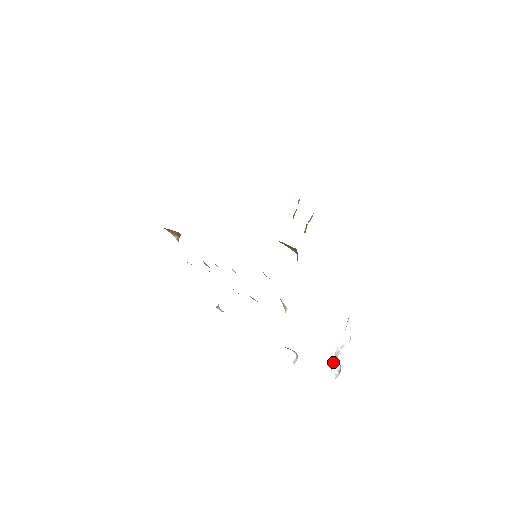
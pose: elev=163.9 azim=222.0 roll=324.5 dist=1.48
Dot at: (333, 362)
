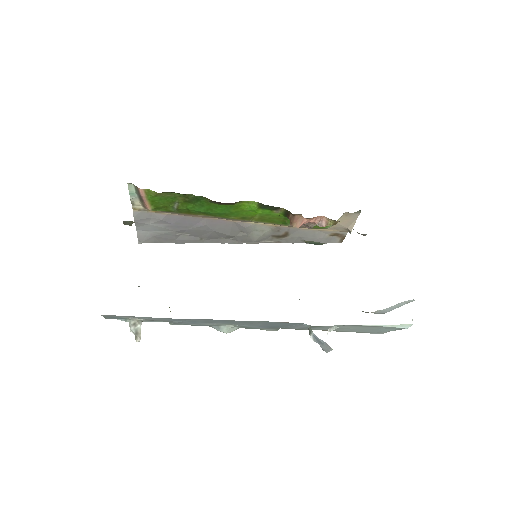
Dot at: occluded
